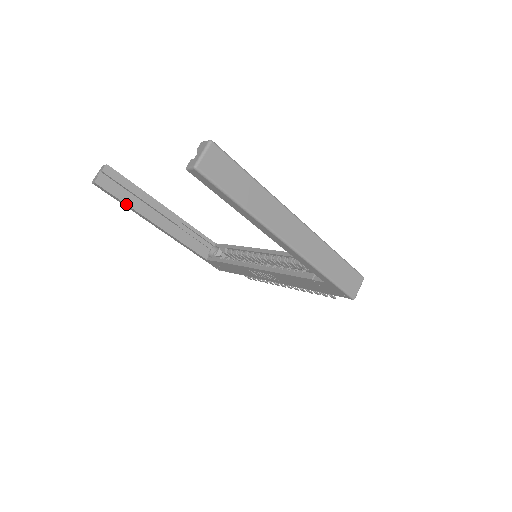
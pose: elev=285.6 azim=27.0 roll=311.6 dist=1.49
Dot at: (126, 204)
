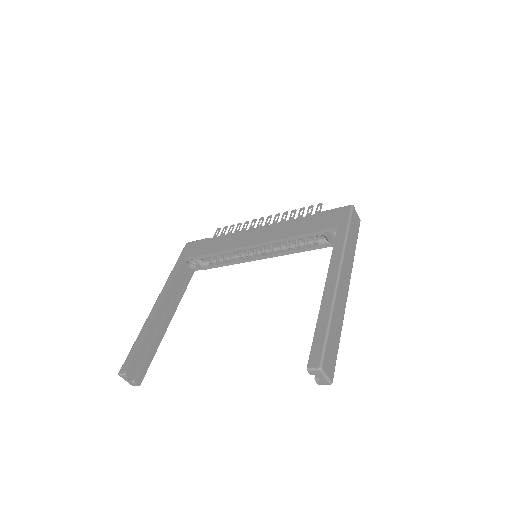
Dot at: (155, 353)
